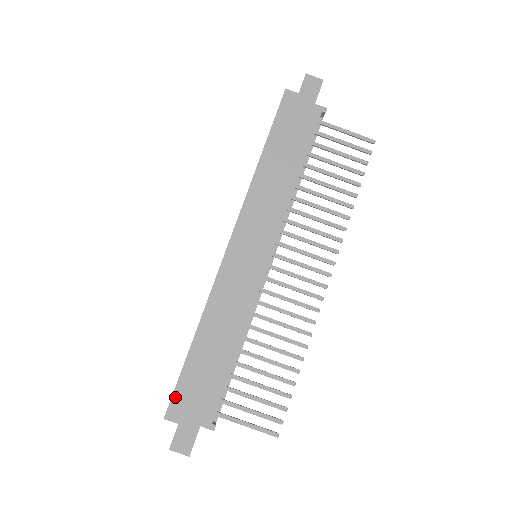
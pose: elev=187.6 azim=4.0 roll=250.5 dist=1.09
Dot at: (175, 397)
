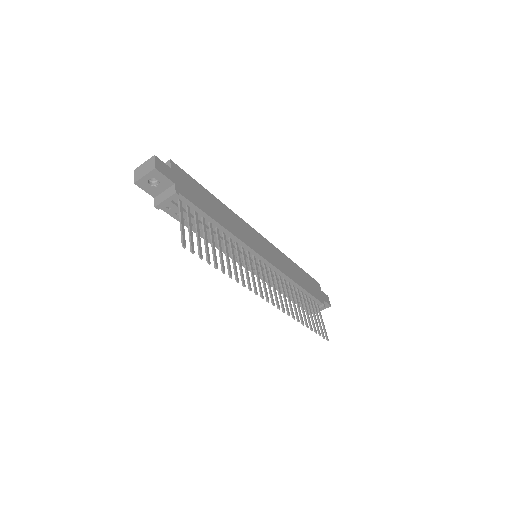
Dot at: (184, 172)
